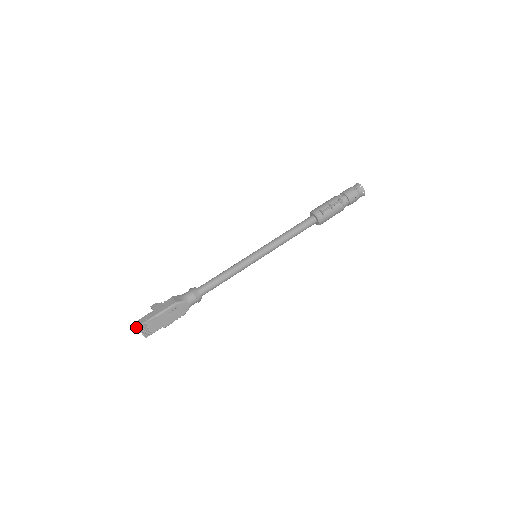
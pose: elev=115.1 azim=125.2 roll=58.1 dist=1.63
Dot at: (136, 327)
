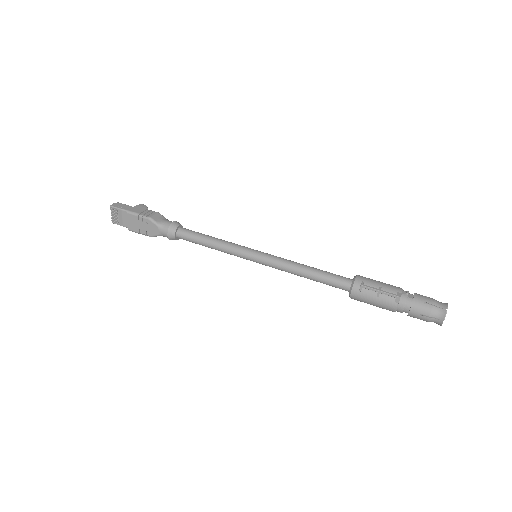
Dot at: occluded
